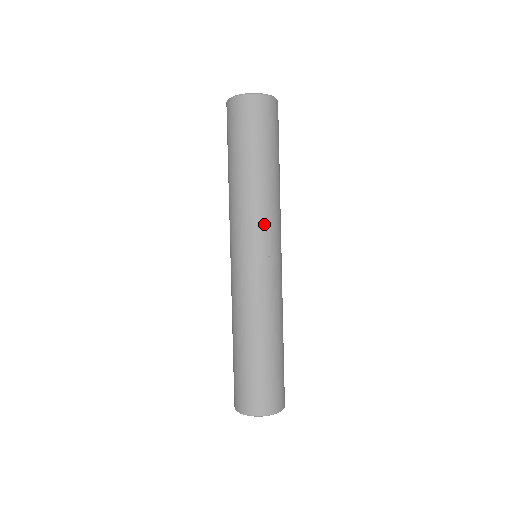
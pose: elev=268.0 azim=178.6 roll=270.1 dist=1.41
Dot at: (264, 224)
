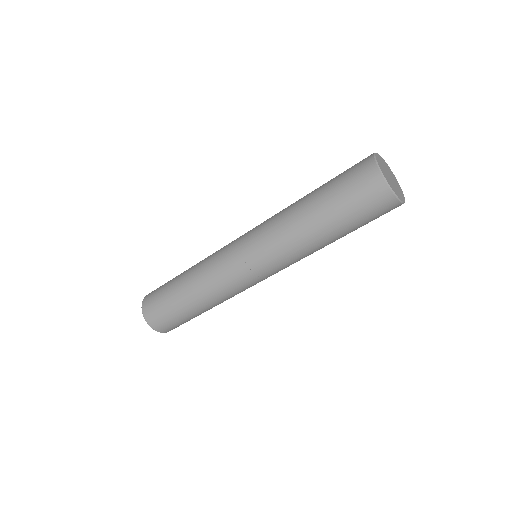
Dot at: (283, 263)
